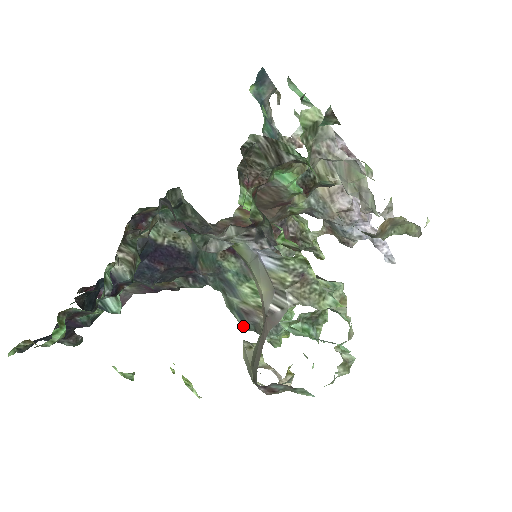
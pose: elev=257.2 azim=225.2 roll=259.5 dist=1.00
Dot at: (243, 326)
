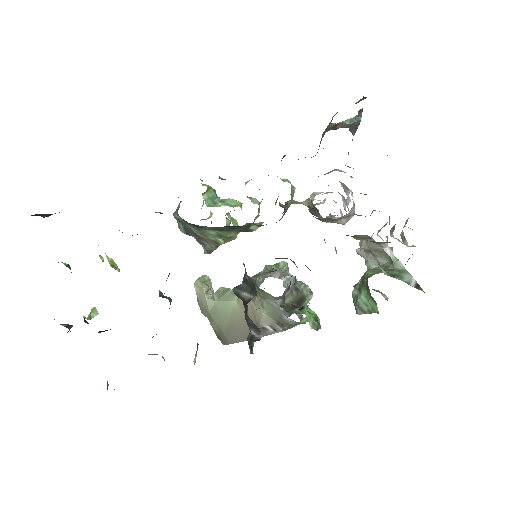
Dot at: (183, 231)
